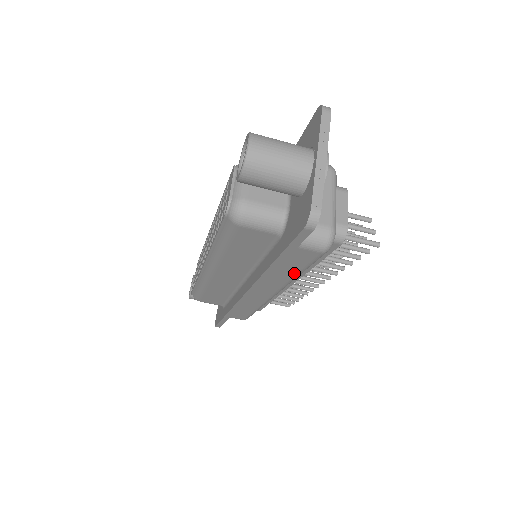
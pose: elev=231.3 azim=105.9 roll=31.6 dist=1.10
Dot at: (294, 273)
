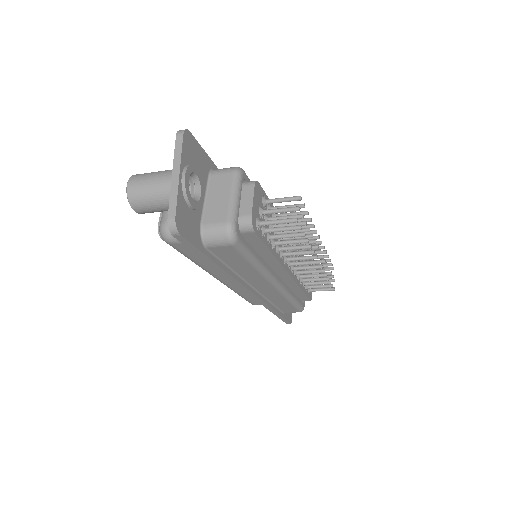
Dot at: (249, 266)
